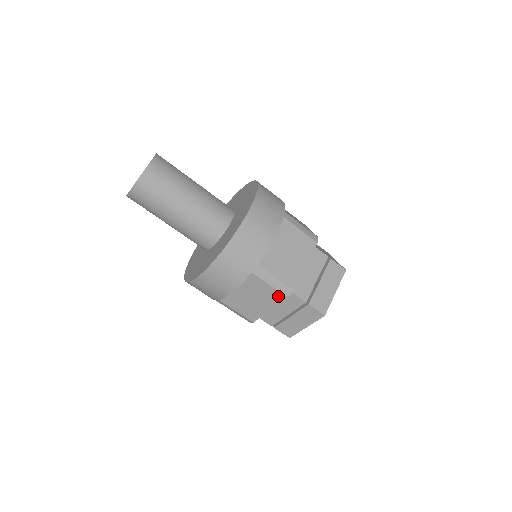
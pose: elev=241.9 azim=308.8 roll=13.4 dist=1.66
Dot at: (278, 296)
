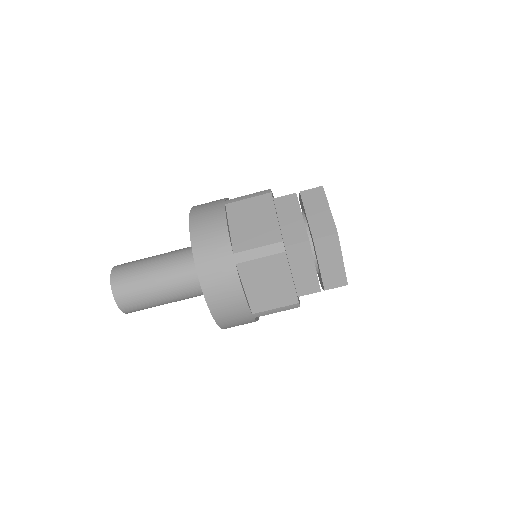
Dot at: occluded
